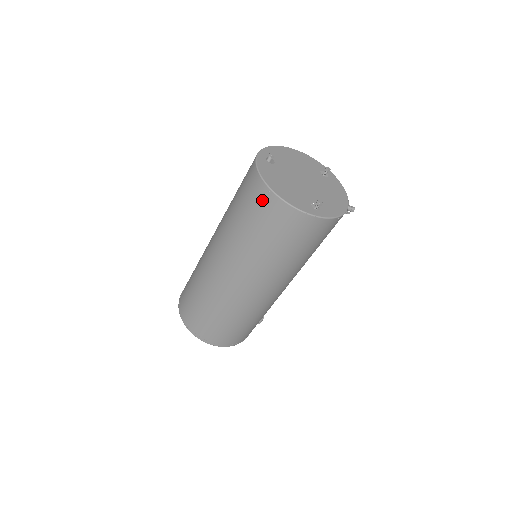
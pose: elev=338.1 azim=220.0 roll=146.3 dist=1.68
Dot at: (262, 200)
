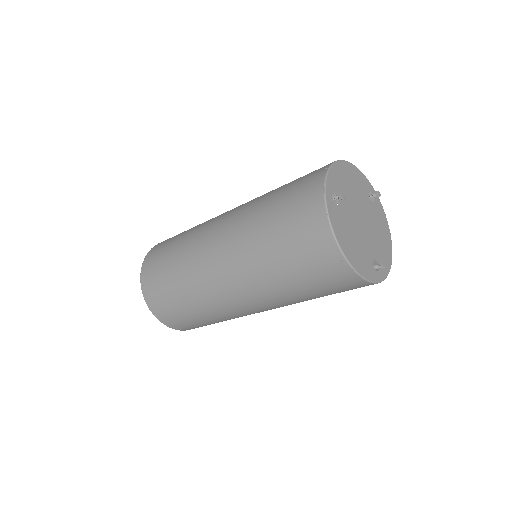
Dot at: (327, 262)
